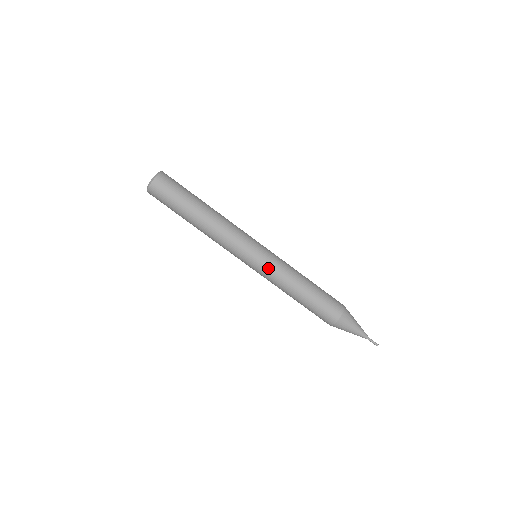
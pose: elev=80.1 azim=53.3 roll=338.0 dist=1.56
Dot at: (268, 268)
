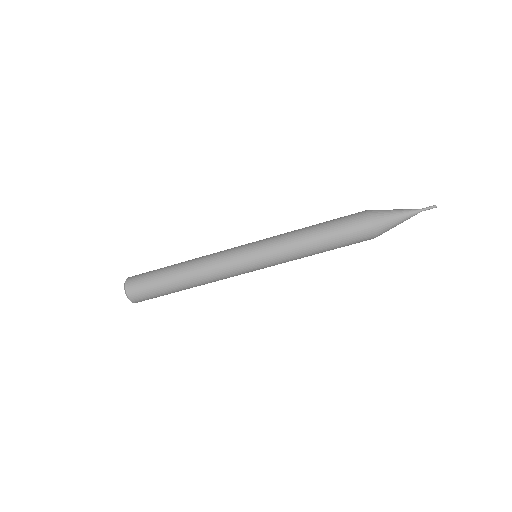
Dot at: (272, 257)
